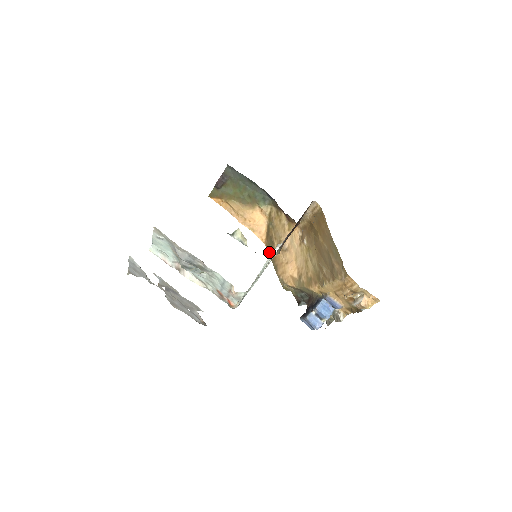
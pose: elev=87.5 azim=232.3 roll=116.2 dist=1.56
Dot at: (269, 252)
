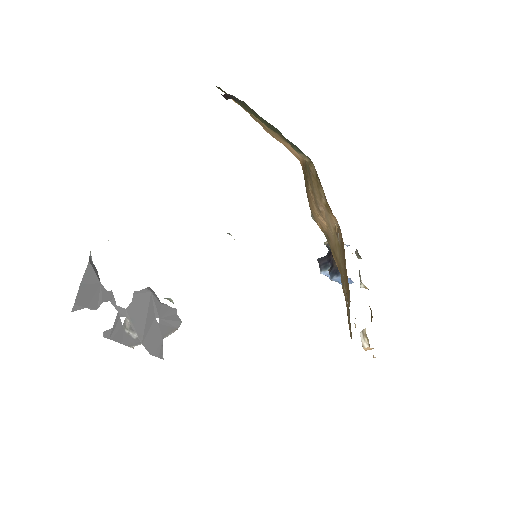
Dot at: occluded
